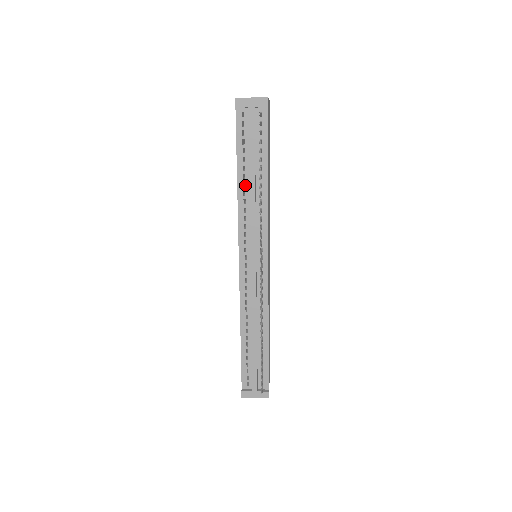
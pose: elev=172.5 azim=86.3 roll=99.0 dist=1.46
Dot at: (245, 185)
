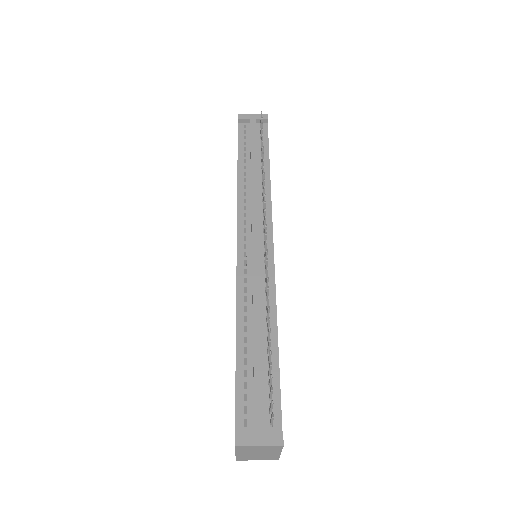
Dot at: (246, 174)
